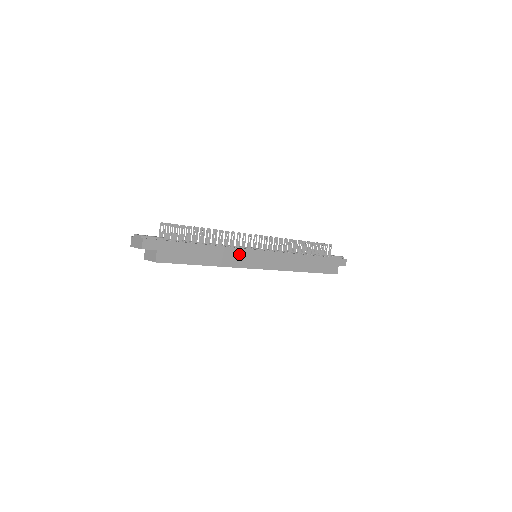
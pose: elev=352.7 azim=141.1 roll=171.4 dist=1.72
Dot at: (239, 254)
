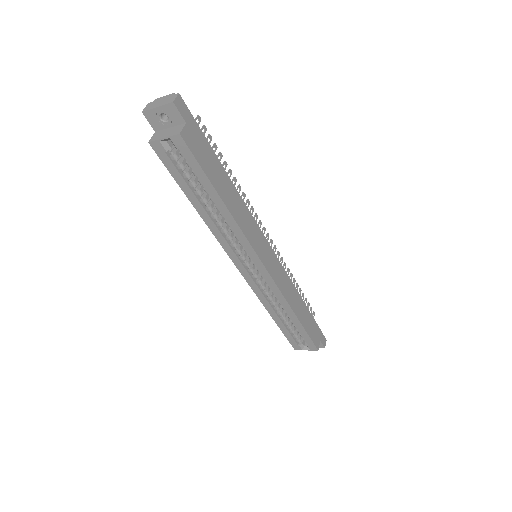
Dot at: (252, 225)
